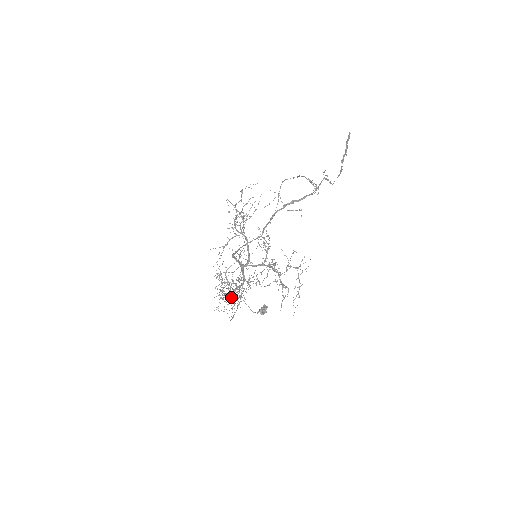
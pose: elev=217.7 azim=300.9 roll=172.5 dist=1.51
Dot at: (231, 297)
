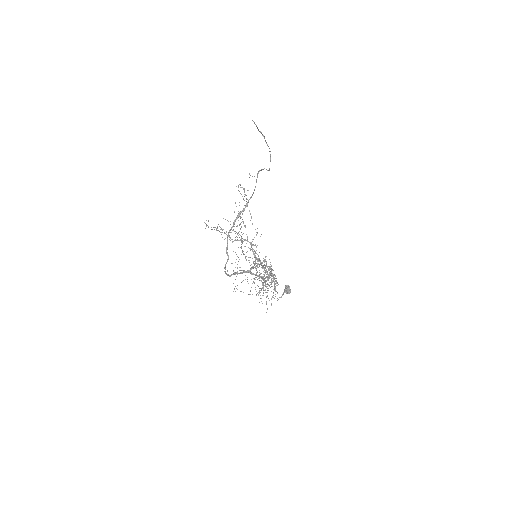
Dot at: occluded
